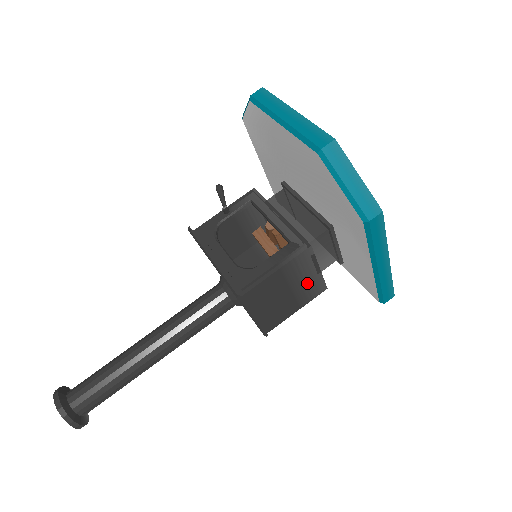
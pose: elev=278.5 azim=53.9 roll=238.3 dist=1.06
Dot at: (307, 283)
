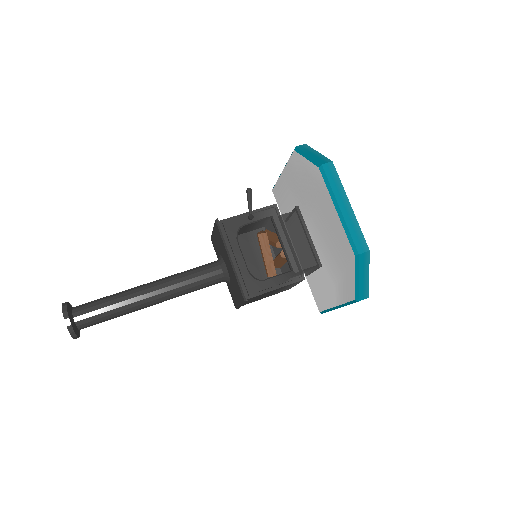
Dot at: (284, 289)
